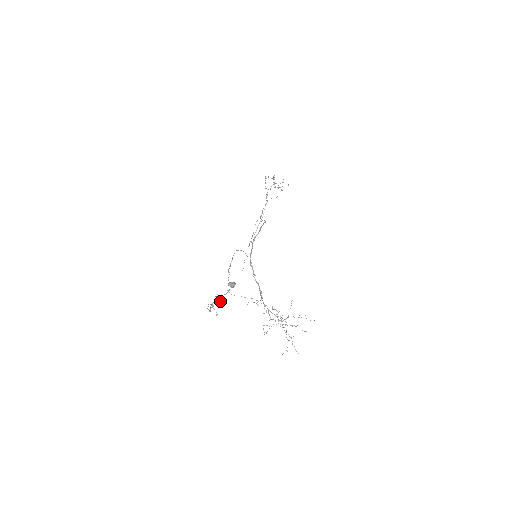
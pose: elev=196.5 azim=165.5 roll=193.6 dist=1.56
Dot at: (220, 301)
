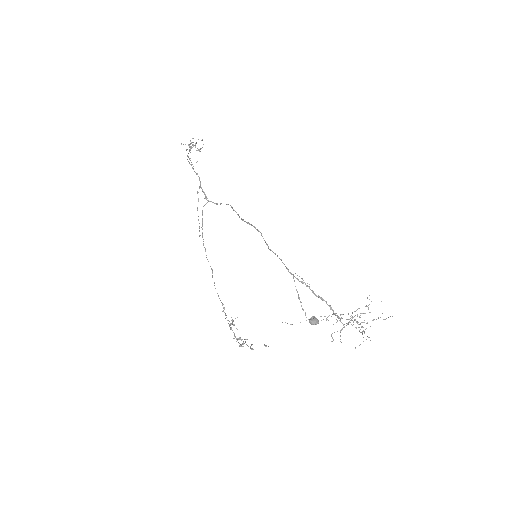
Dot at: (231, 324)
